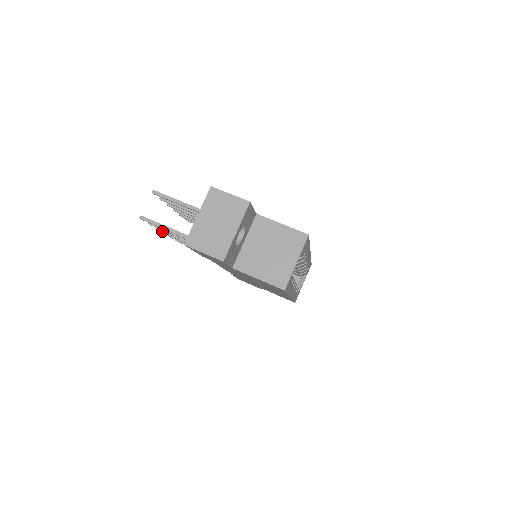
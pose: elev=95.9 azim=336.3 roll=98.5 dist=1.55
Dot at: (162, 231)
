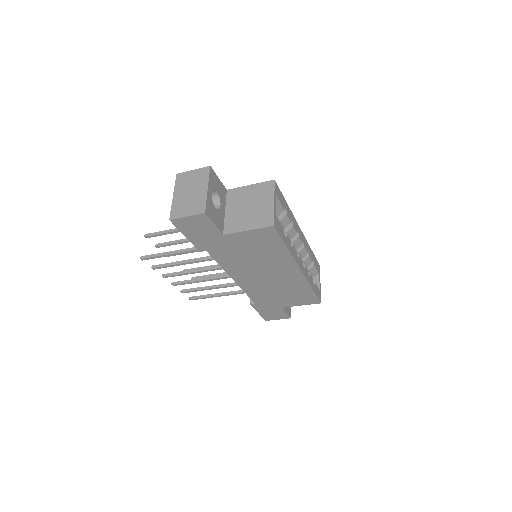
Dot at: (168, 276)
